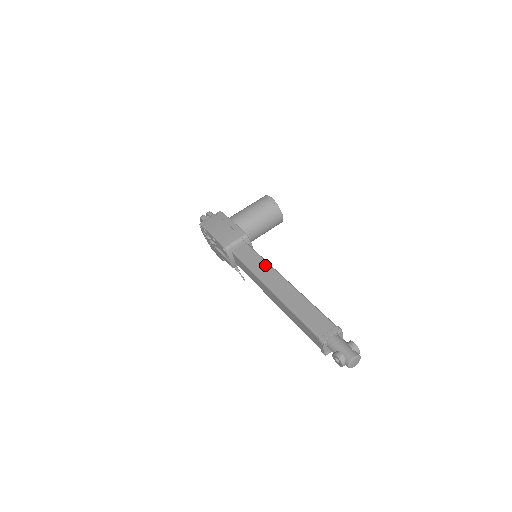
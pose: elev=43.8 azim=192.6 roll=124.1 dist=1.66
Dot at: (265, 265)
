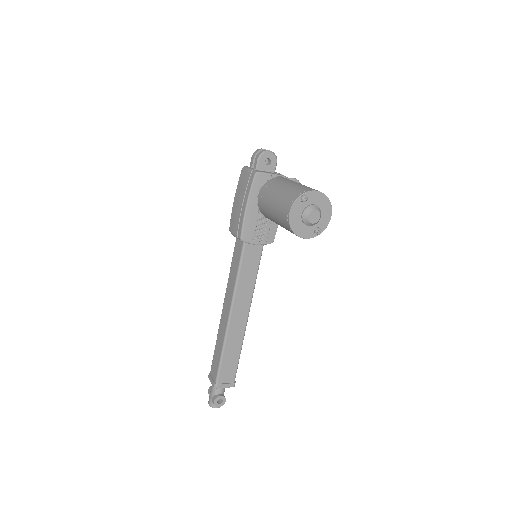
Dot at: (233, 285)
